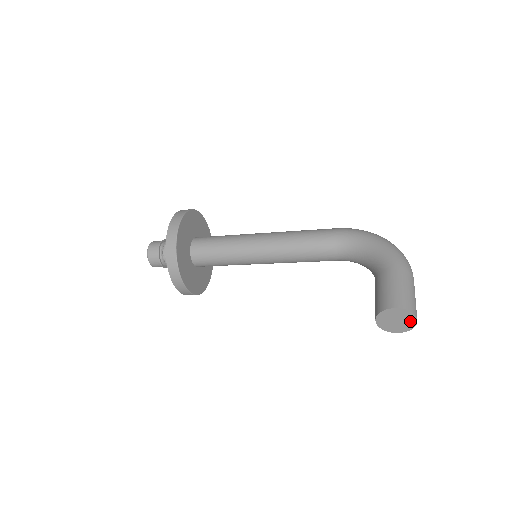
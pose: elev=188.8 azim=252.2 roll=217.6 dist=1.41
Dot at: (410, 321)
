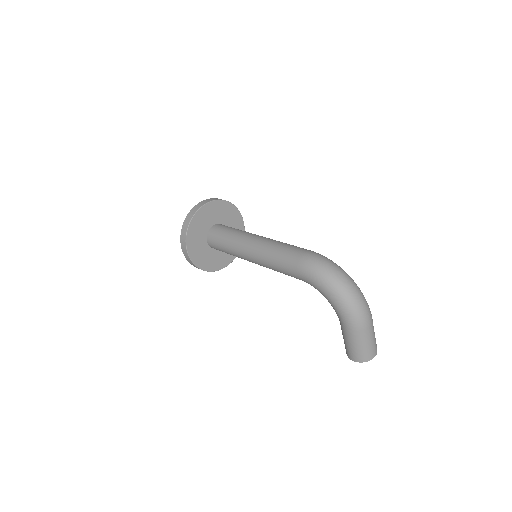
Dot at: occluded
